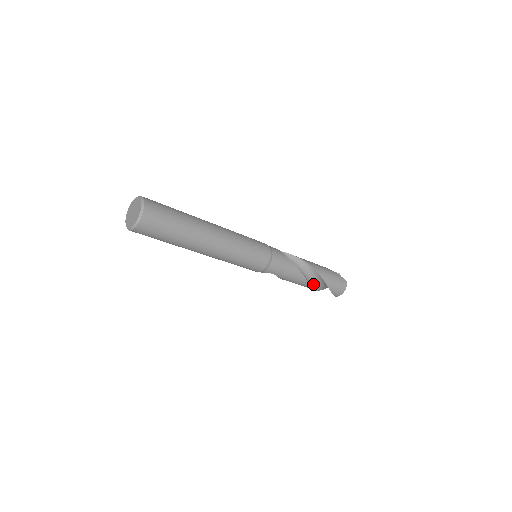
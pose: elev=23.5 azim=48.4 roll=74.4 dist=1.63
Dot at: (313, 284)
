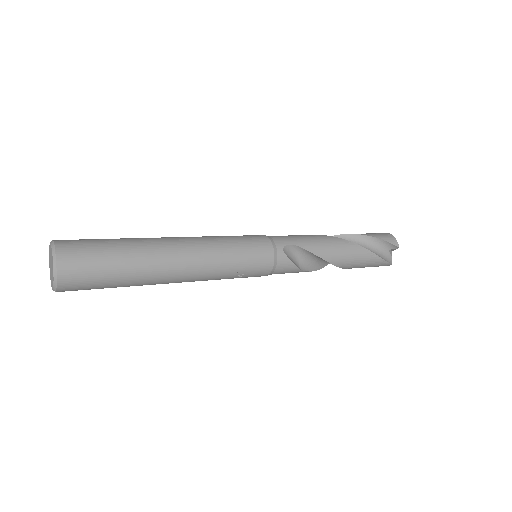
Dot at: occluded
